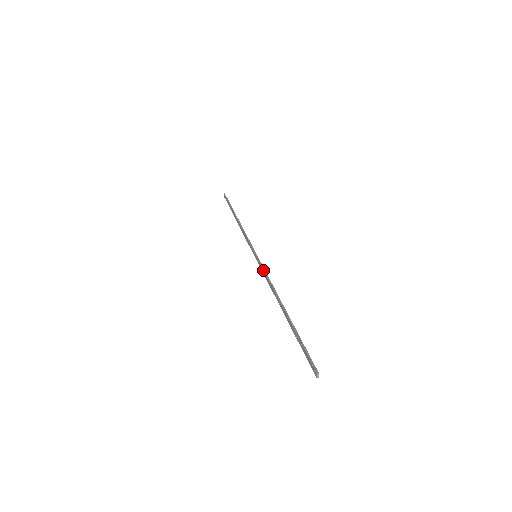
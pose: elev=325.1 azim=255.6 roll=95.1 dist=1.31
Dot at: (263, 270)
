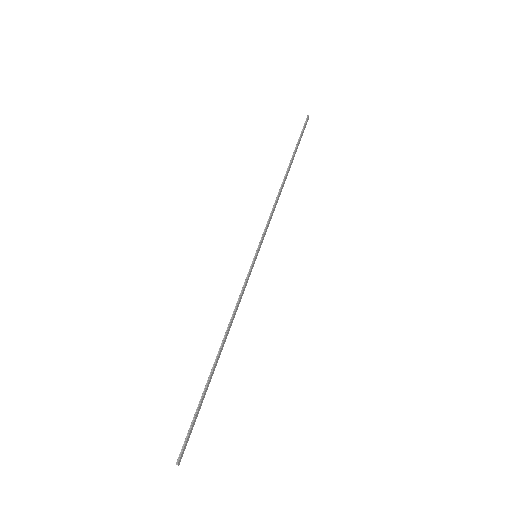
Dot at: occluded
